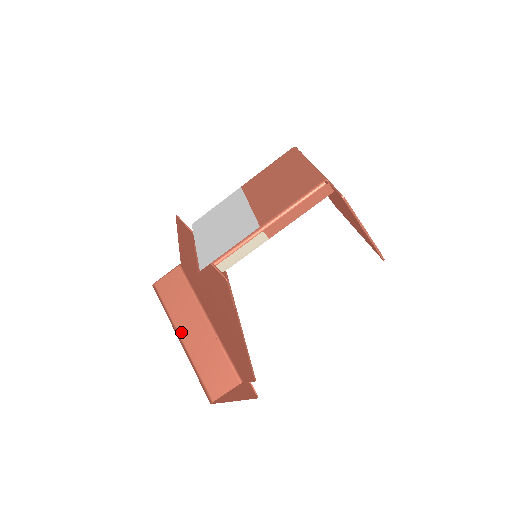
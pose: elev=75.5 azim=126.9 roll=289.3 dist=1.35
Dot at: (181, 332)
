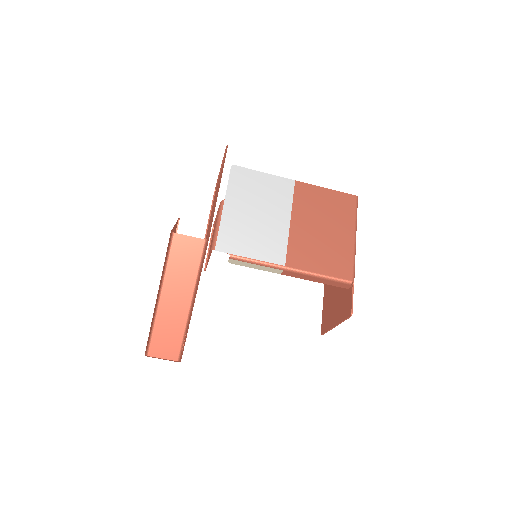
Dot at: (165, 290)
